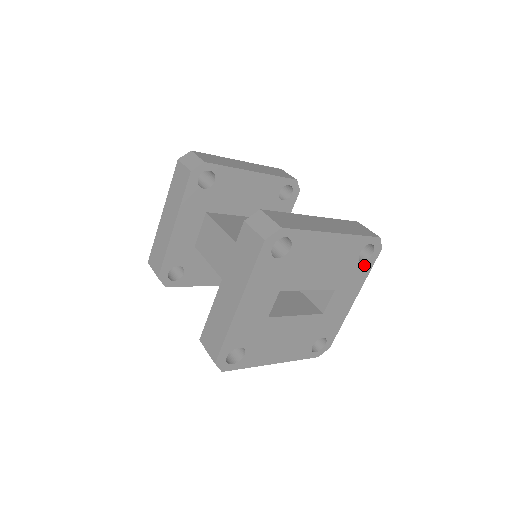
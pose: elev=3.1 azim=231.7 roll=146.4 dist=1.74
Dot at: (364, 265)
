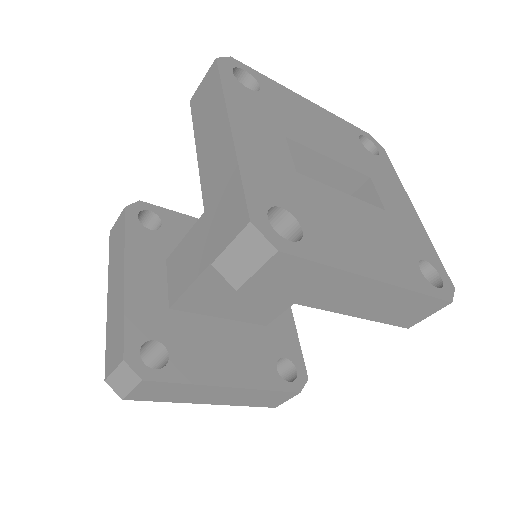
Dot at: (381, 161)
